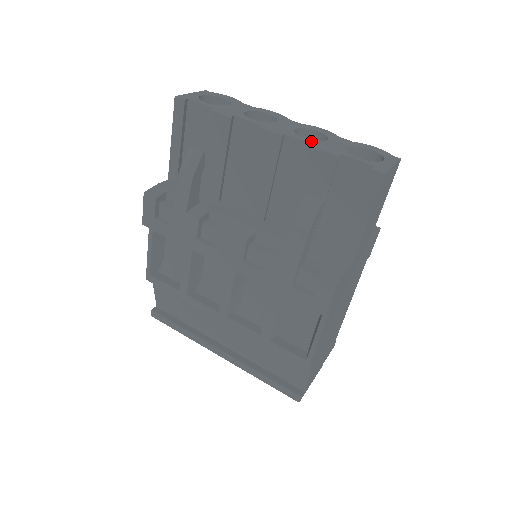
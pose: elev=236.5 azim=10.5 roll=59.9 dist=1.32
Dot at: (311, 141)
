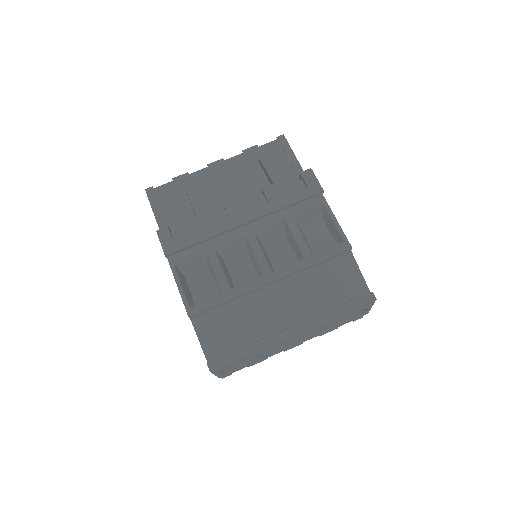
Dot at: (238, 157)
